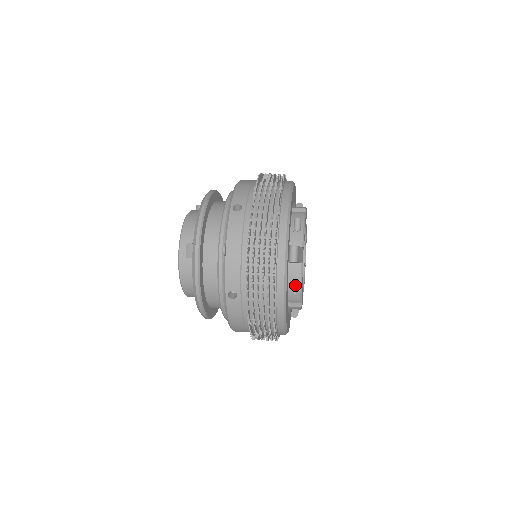
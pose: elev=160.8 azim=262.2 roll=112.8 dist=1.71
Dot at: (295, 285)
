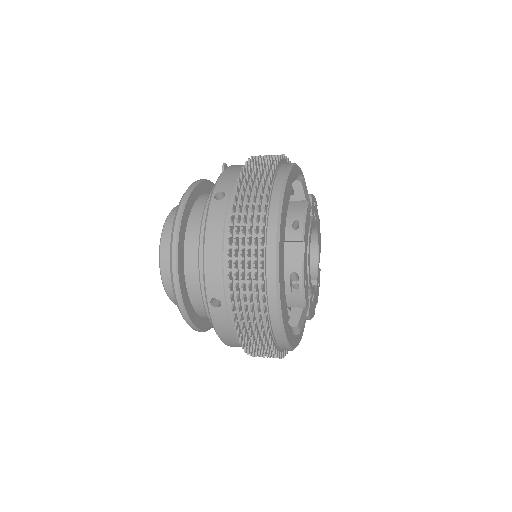
Dot at: (297, 219)
